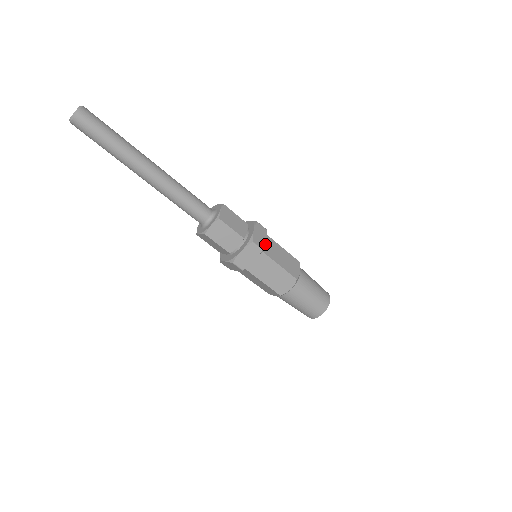
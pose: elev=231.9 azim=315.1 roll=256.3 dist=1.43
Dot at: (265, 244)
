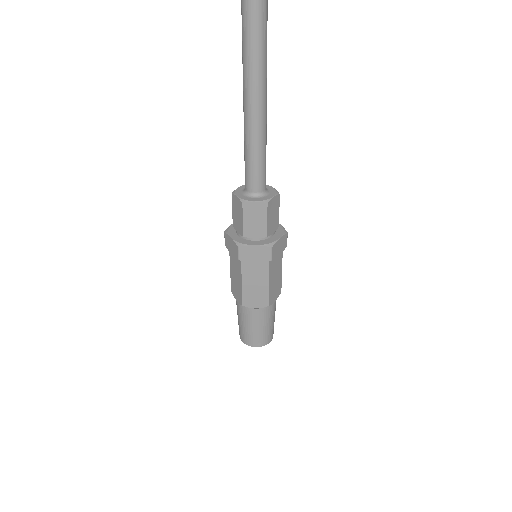
Dot at: occluded
